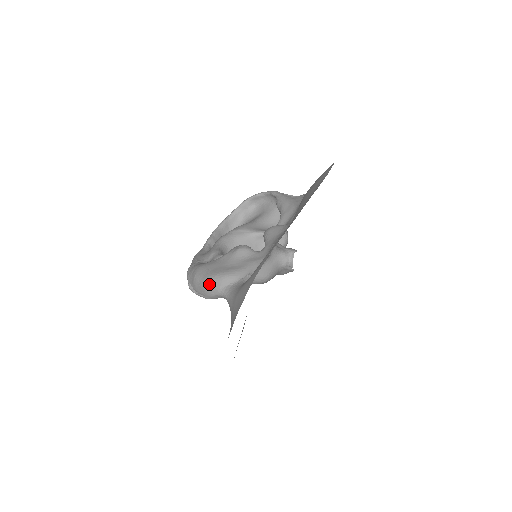
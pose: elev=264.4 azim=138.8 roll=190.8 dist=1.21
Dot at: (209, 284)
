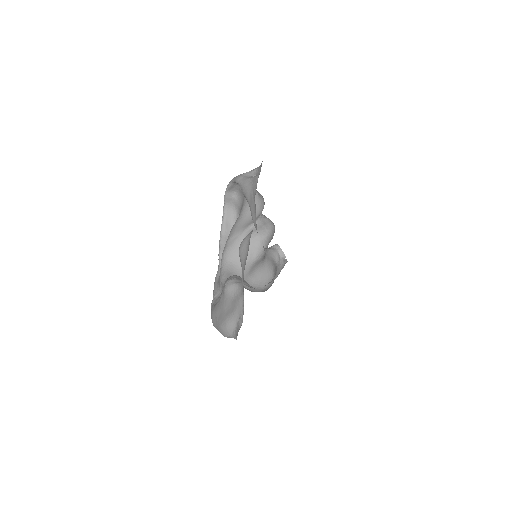
Dot at: (222, 333)
